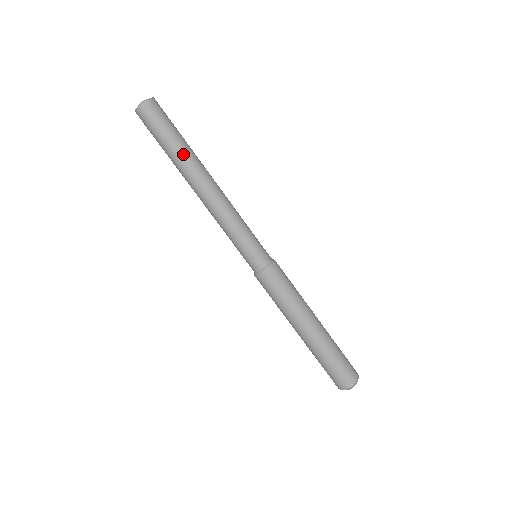
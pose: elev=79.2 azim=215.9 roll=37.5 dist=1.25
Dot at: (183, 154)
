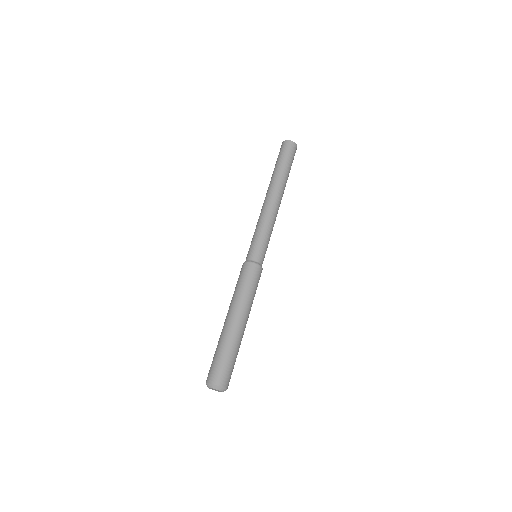
Dot at: (281, 174)
